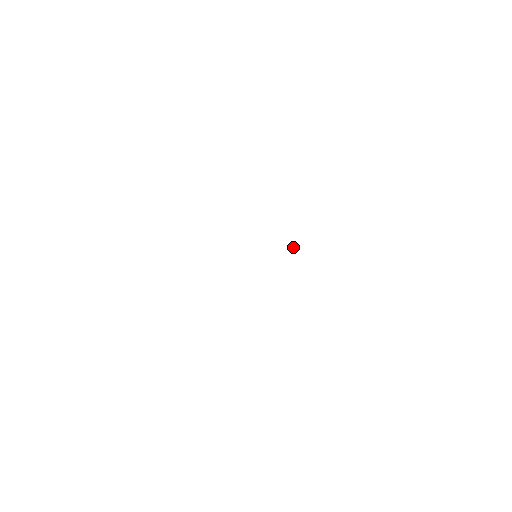
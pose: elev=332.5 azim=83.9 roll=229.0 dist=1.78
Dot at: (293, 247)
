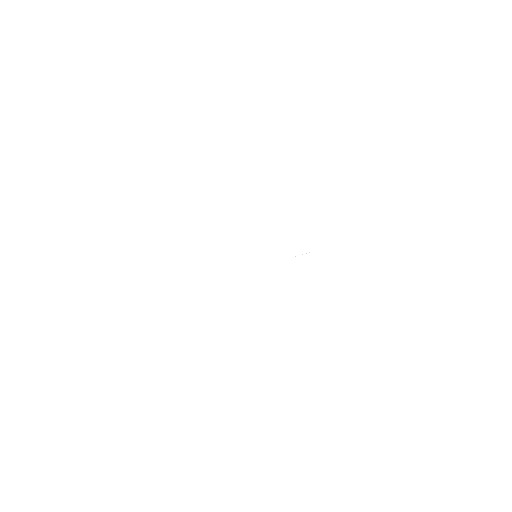
Dot at: occluded
